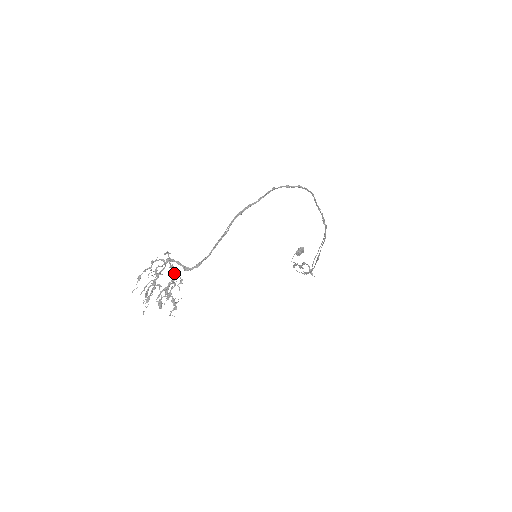
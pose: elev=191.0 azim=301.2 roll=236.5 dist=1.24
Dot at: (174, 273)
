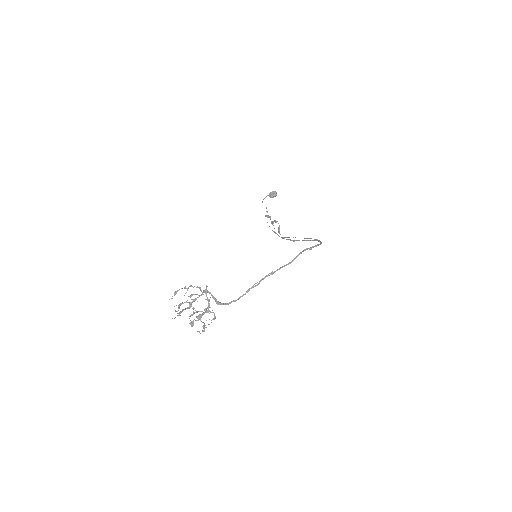
Dot at: (209, 307)
